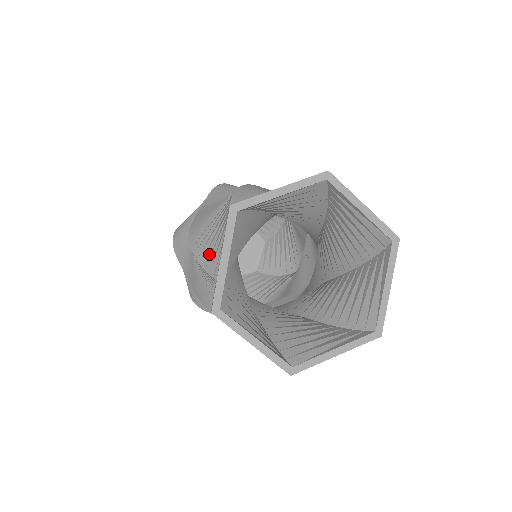
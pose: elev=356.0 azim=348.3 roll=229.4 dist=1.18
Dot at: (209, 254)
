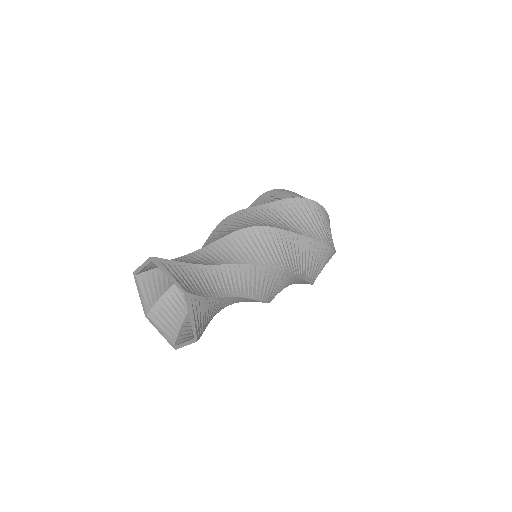
Dot at: (212, 238)
